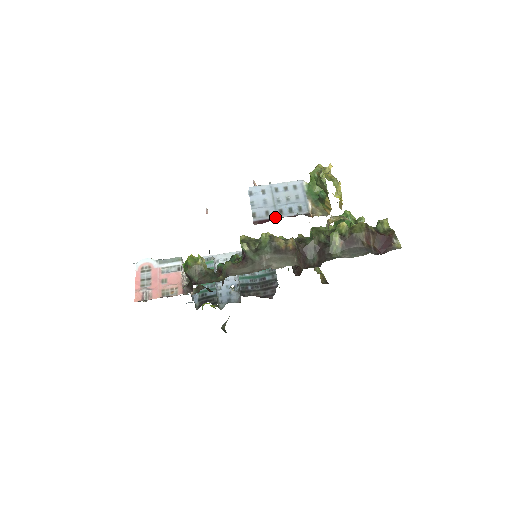
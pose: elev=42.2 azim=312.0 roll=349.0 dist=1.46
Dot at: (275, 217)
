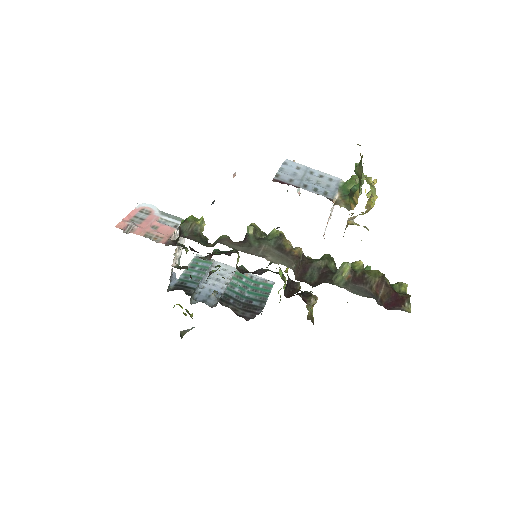
Dot at: (297, 186)
